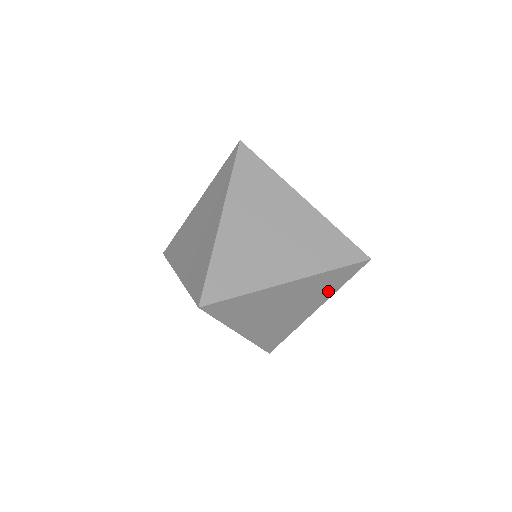
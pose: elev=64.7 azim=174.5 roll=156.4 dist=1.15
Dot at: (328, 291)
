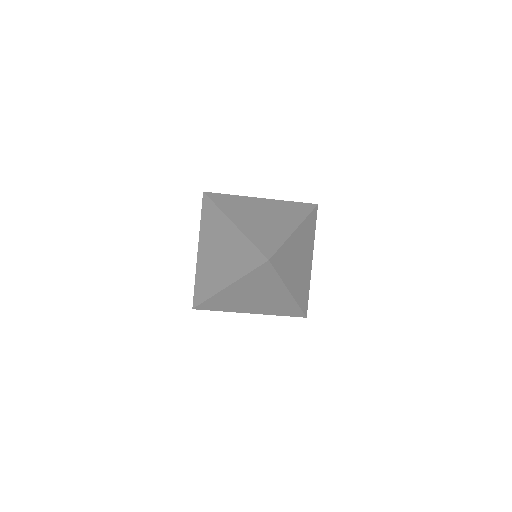
Dot at: (311, 239)
